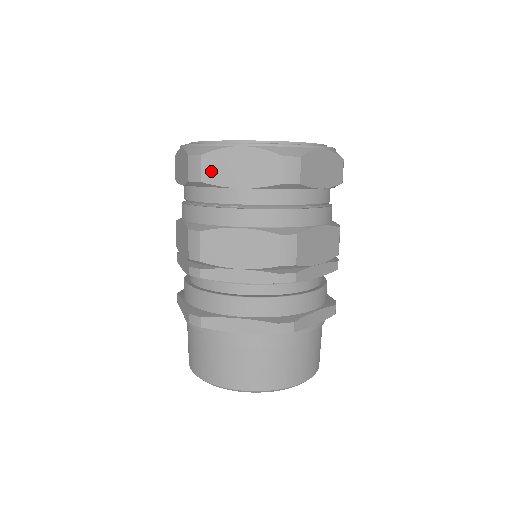
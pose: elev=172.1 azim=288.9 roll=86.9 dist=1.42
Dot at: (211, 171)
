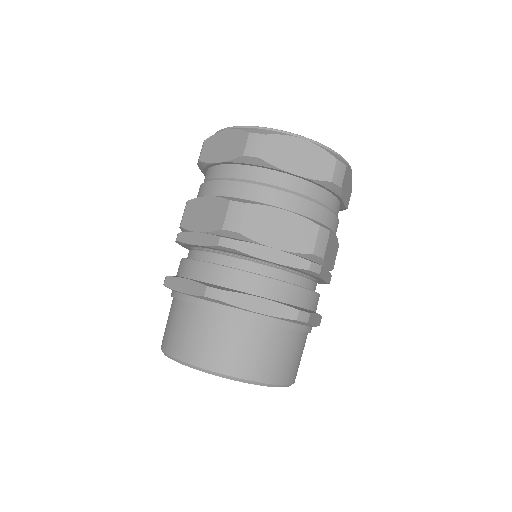
Dot at: (206, 152)
